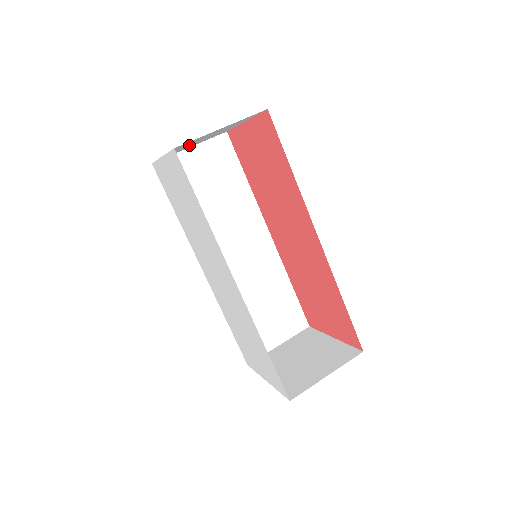
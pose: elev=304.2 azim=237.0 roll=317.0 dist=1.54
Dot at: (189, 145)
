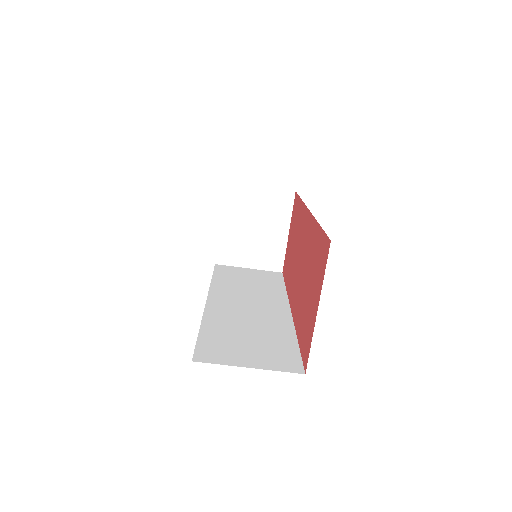
Dot at: occluded
